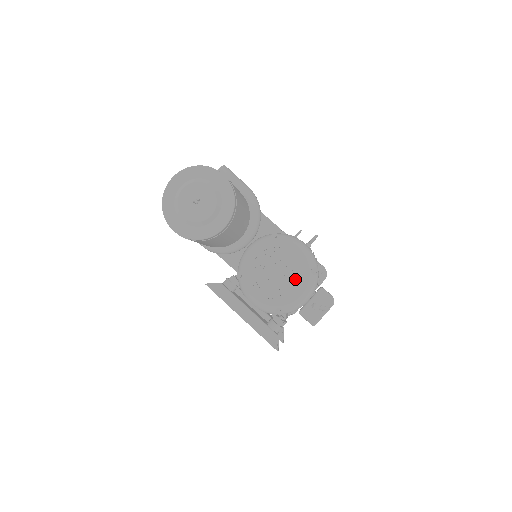
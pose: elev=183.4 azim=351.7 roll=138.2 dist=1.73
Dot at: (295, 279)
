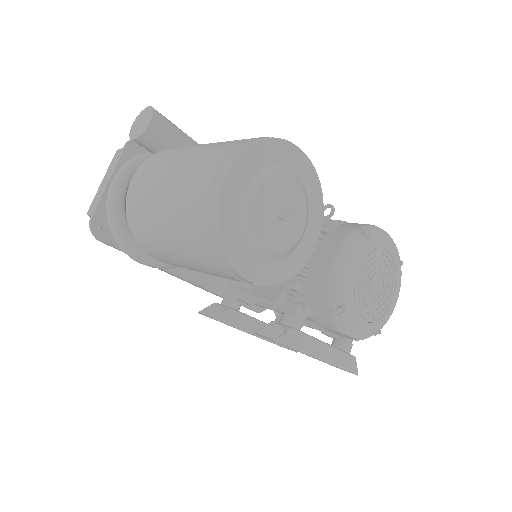
Dot at: (391, 283)
